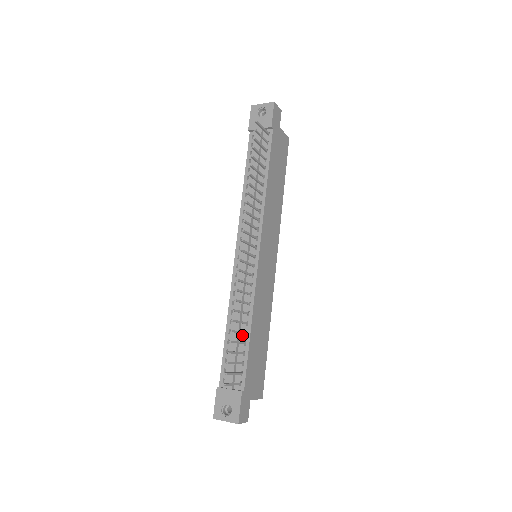
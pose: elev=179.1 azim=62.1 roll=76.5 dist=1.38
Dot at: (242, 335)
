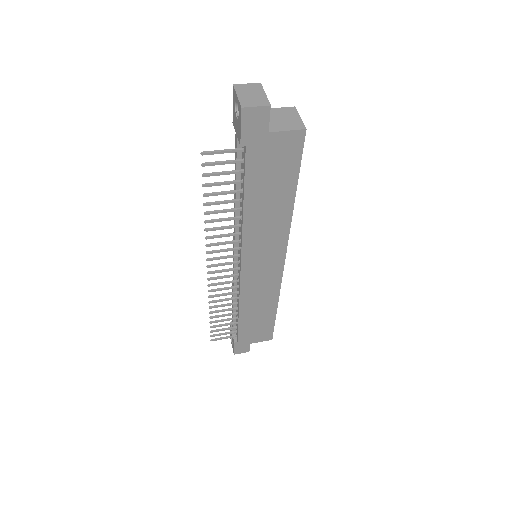
Dot at: (237, 311)
